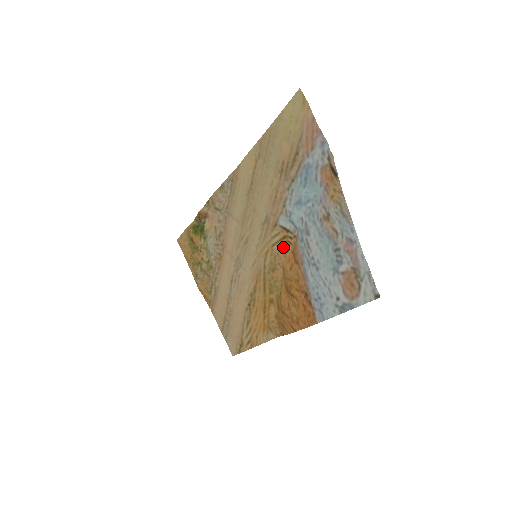
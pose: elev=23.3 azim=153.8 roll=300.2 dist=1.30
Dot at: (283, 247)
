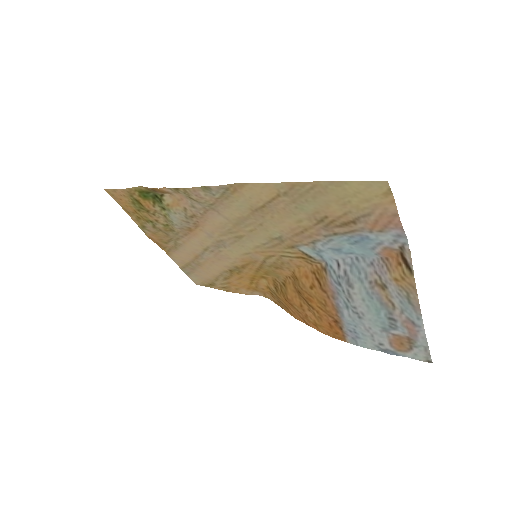
Dot at: (298, 262)
